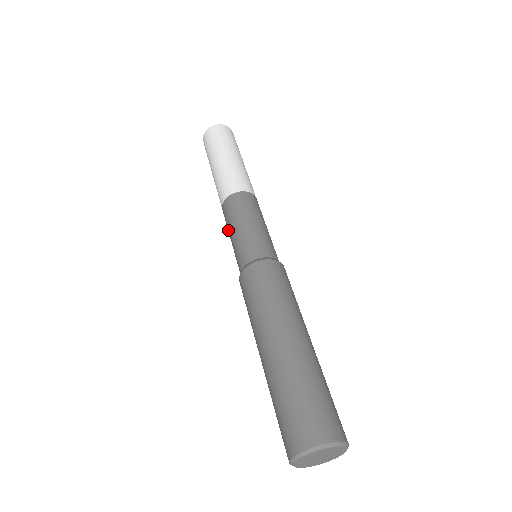
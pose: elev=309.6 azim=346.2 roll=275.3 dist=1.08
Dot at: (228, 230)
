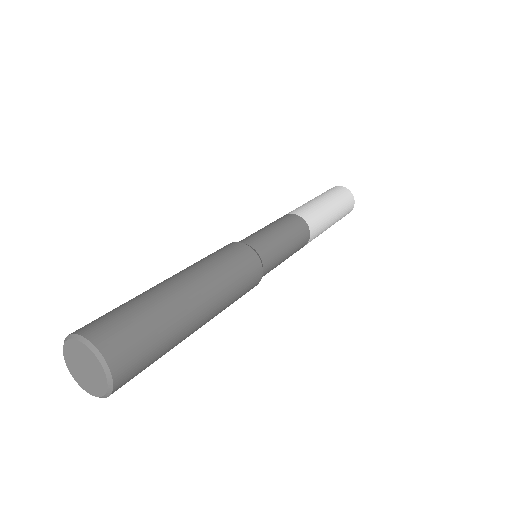
Dot at: occluded
